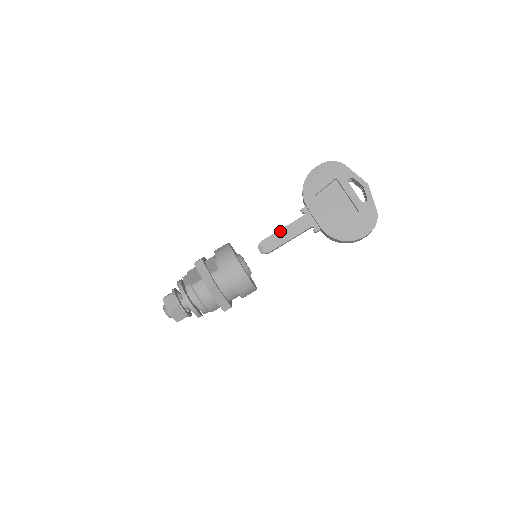
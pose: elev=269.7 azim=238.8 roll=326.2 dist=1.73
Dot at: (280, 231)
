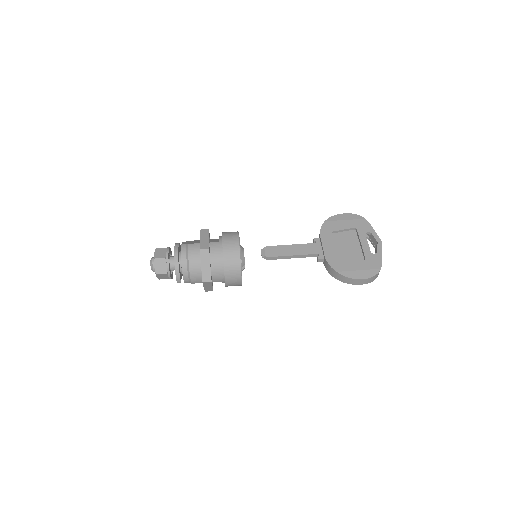
Dot at: (287, 246)
